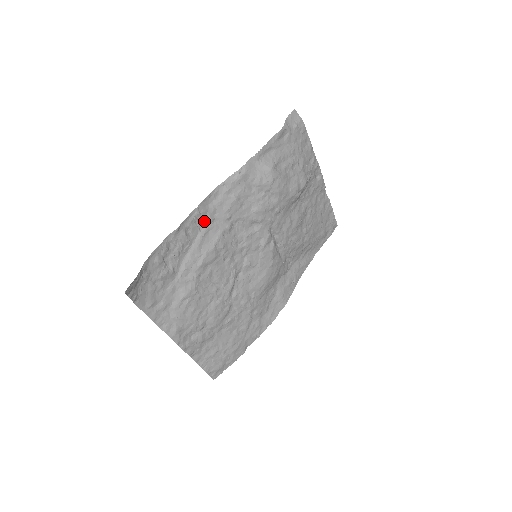
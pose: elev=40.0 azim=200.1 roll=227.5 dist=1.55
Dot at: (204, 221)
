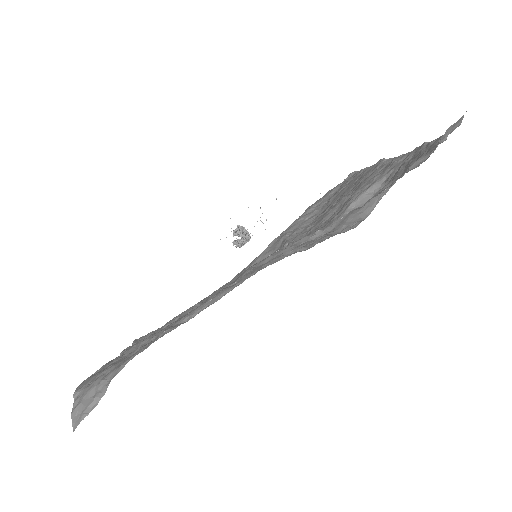
Dot at: occluded
